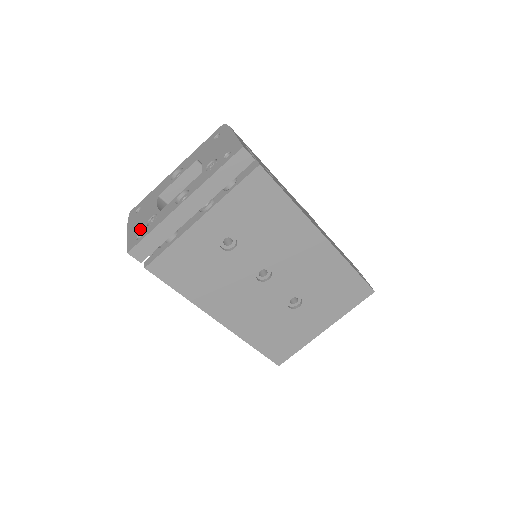
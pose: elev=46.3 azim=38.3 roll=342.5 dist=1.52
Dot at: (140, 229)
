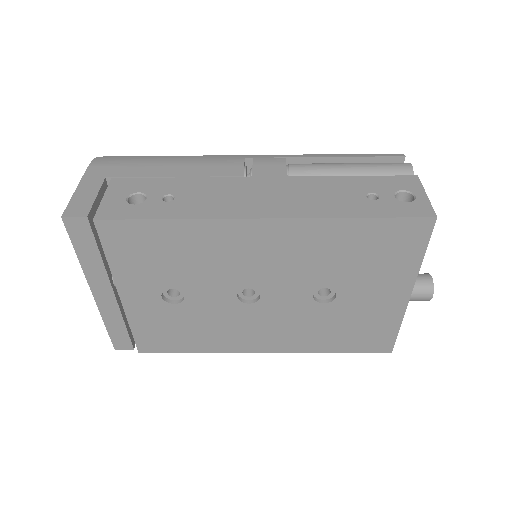
Dot at: occluded
